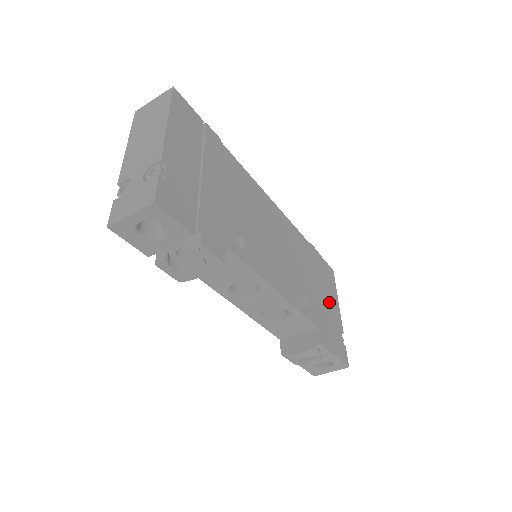
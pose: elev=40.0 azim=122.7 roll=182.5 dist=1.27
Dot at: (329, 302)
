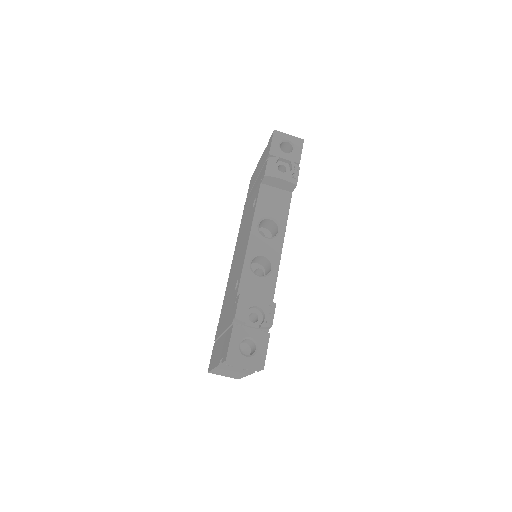
Dot at: occluded
